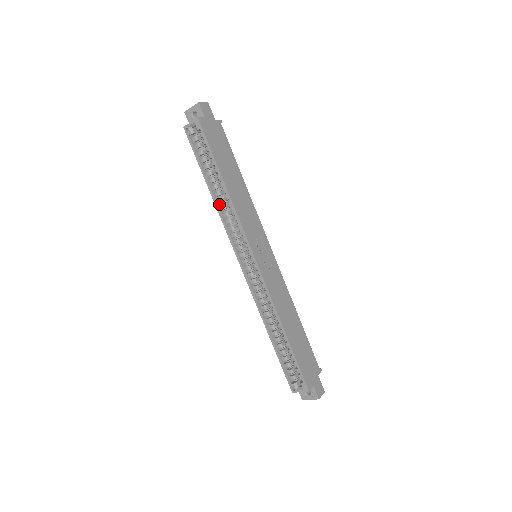
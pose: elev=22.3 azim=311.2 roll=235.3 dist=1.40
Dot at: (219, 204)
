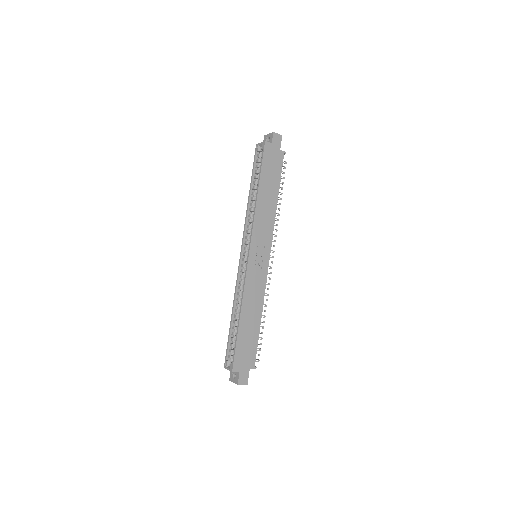
Dot at: (250, 206)
